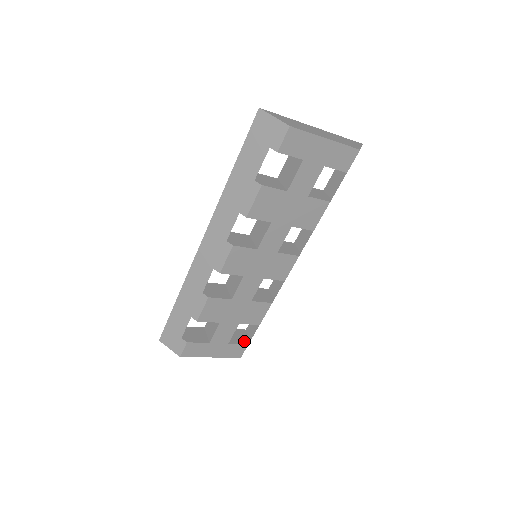
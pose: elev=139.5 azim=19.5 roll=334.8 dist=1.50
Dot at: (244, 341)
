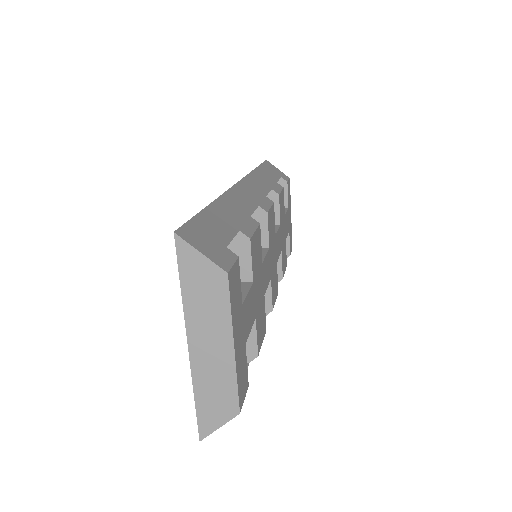
Dot at: occluded
